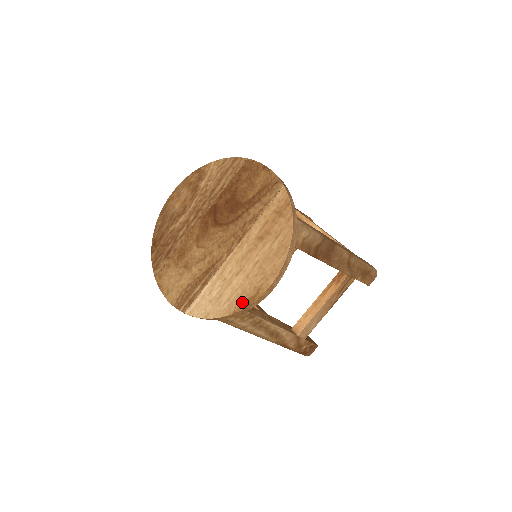
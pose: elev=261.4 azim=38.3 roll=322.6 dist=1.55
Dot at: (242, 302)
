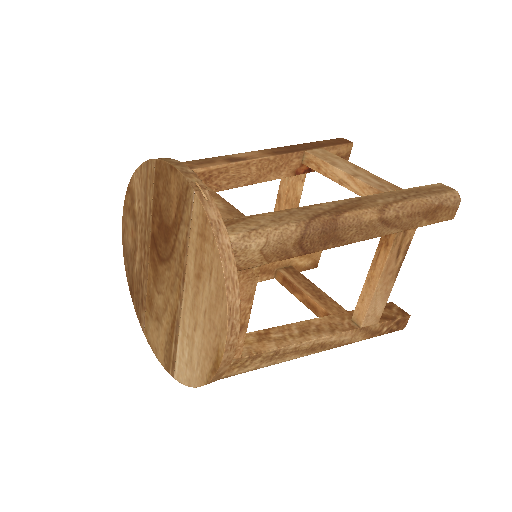
Dot at: (209, 368)
